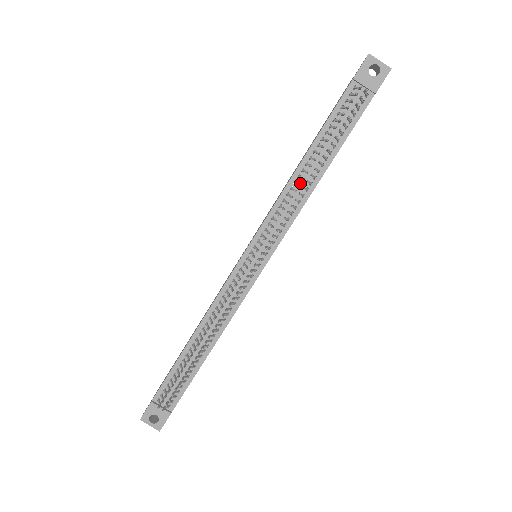
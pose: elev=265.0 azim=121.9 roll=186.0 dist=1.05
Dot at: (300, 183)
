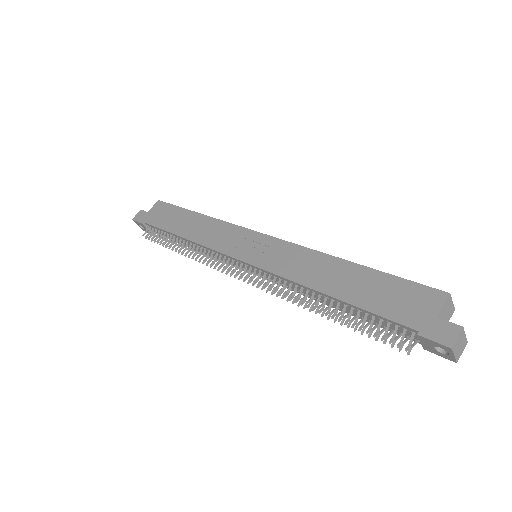
Dot at: (312, 293)
